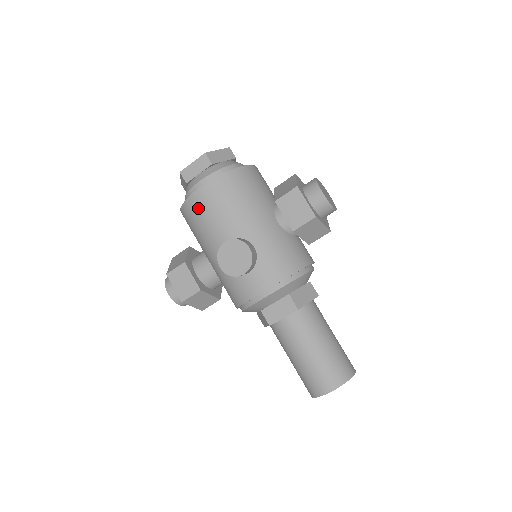
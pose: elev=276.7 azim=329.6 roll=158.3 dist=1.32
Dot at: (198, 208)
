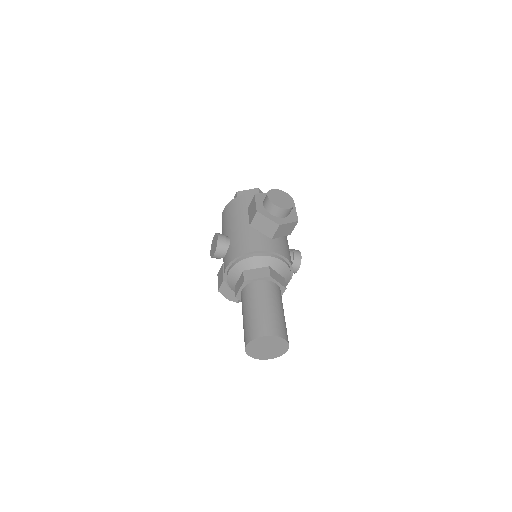
Dot at: occluded
